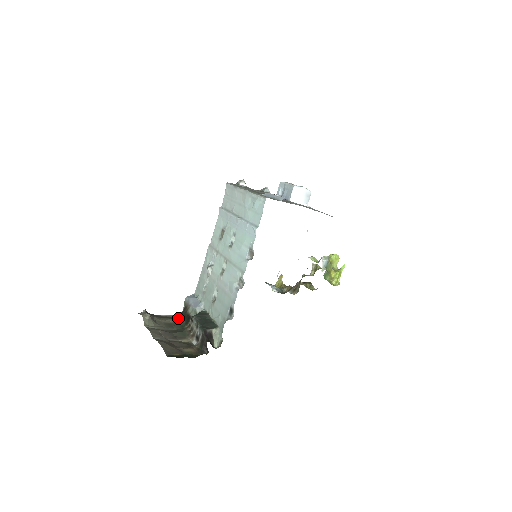
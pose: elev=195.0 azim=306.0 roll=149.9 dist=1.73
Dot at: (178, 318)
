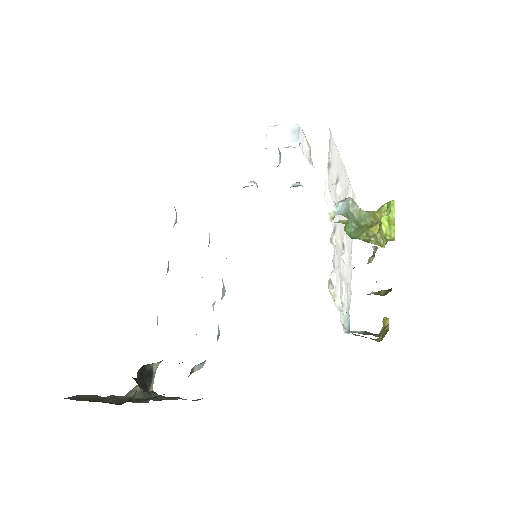
Dot at: occluded
